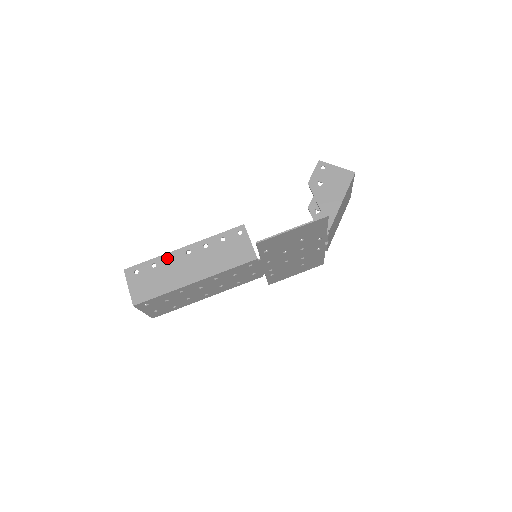
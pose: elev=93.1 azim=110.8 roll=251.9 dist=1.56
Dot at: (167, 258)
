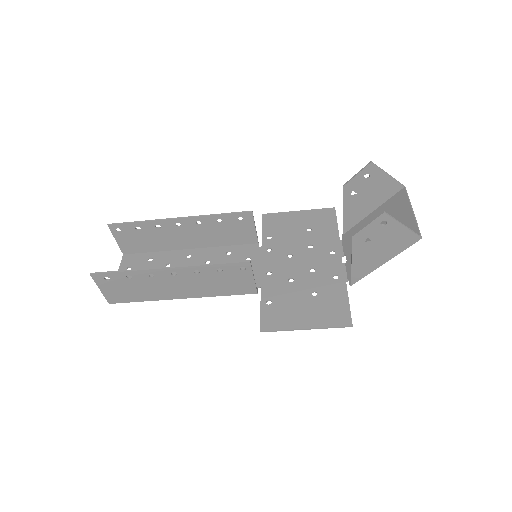
Dot at: (146, 274)
